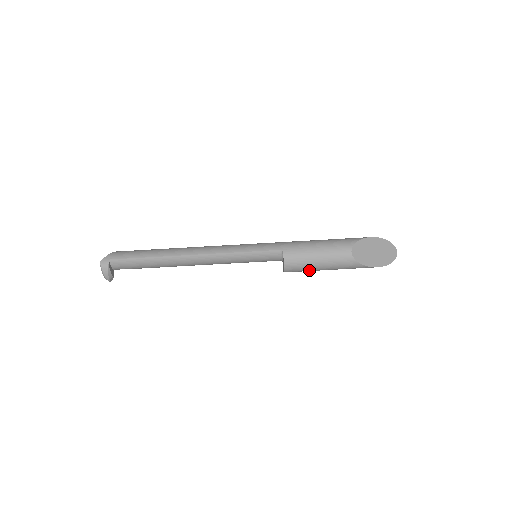
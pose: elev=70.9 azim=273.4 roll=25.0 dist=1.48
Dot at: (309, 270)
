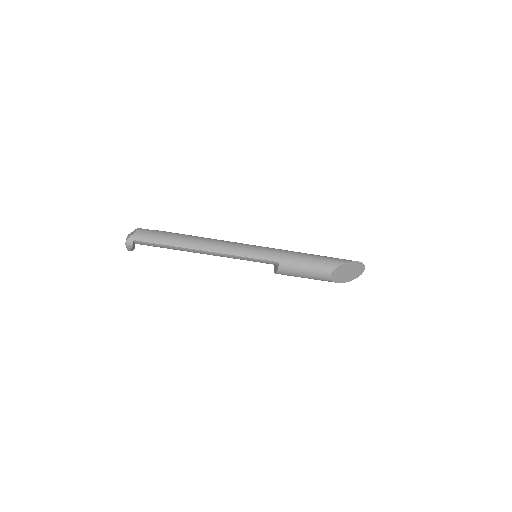
Dot at: (294, 276)
